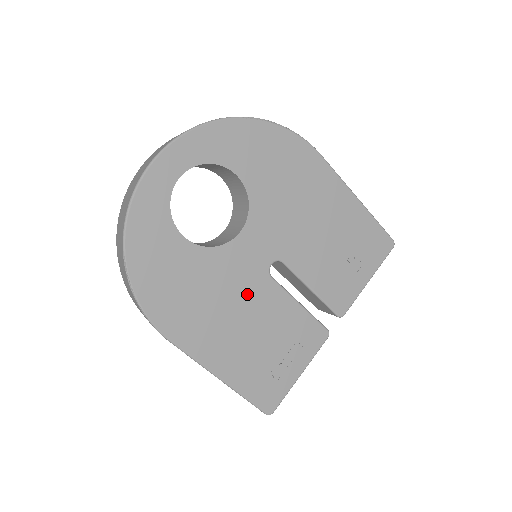
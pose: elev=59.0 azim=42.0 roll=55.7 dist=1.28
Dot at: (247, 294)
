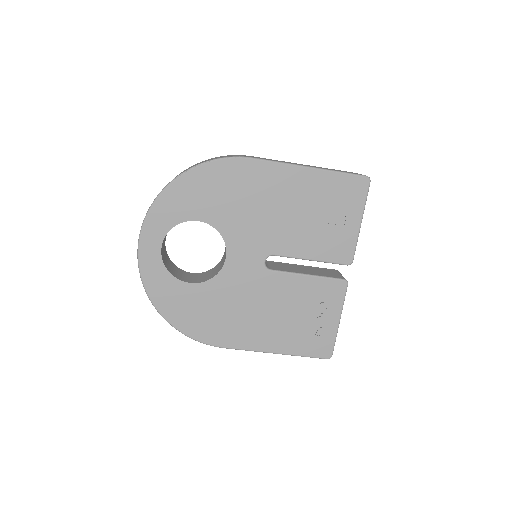
Dot at: (259, 292)
